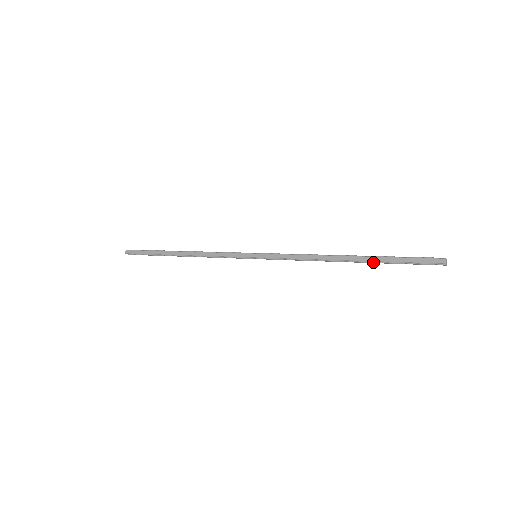
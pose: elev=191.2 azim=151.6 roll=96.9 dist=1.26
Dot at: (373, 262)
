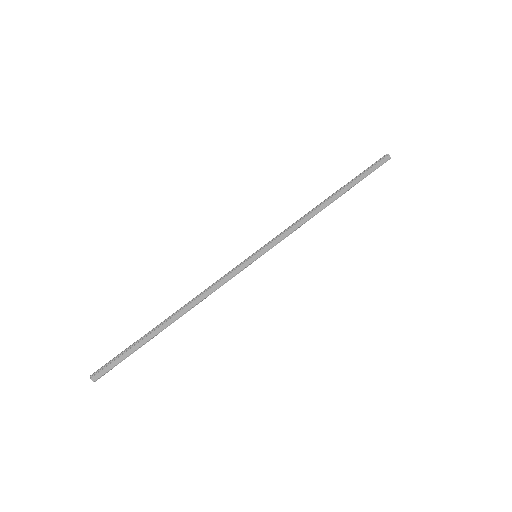
Dot at: (347, 190)
